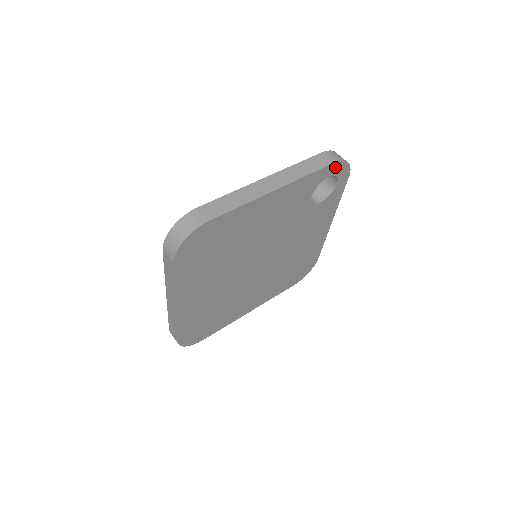
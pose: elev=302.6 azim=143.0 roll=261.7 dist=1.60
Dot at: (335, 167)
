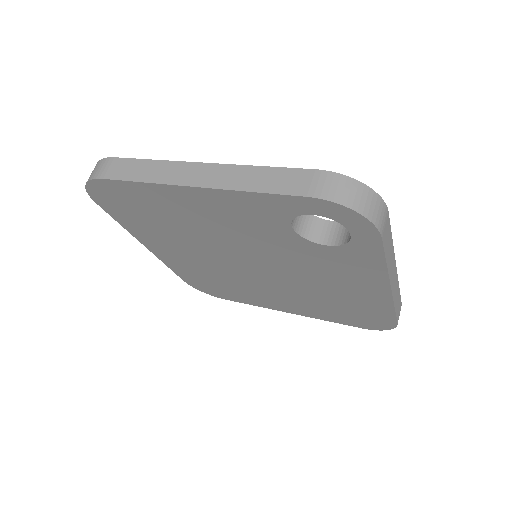
Dot at: (320, 205)
